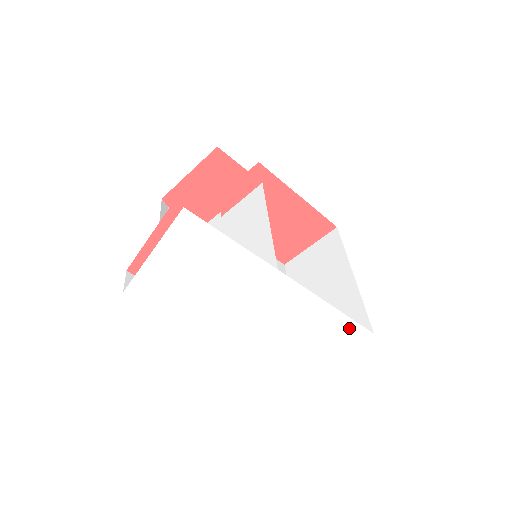
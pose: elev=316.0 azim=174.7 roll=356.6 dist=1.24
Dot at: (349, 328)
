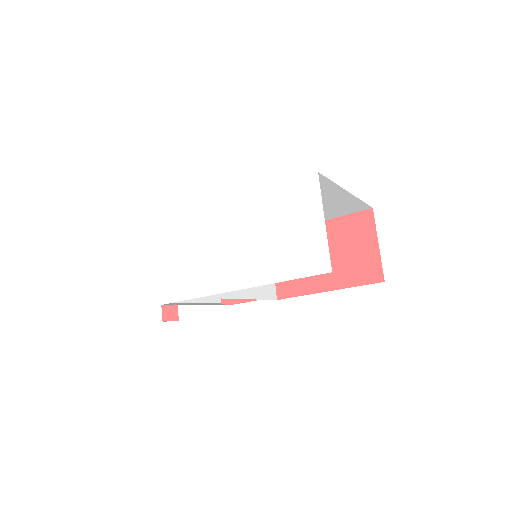
Dot at: (292, 192)
